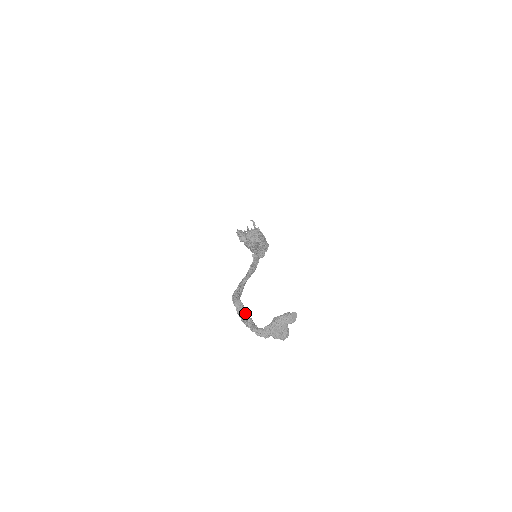
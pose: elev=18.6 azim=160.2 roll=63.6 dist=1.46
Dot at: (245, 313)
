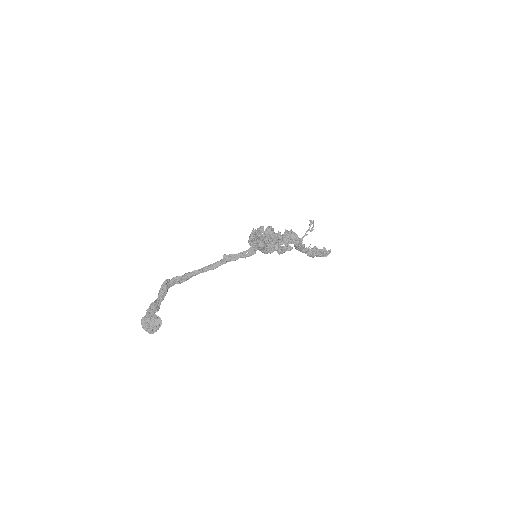
Dot at: (162, 297)
